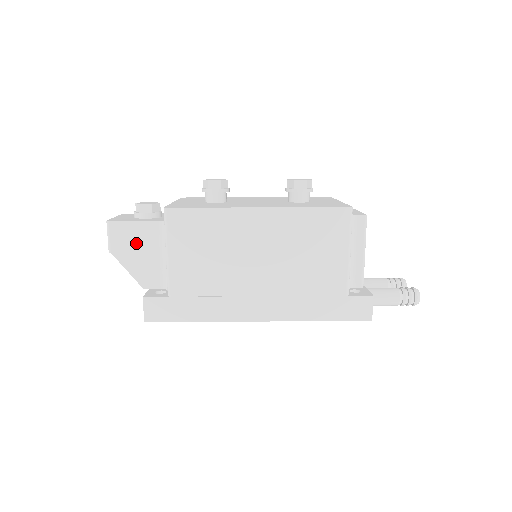
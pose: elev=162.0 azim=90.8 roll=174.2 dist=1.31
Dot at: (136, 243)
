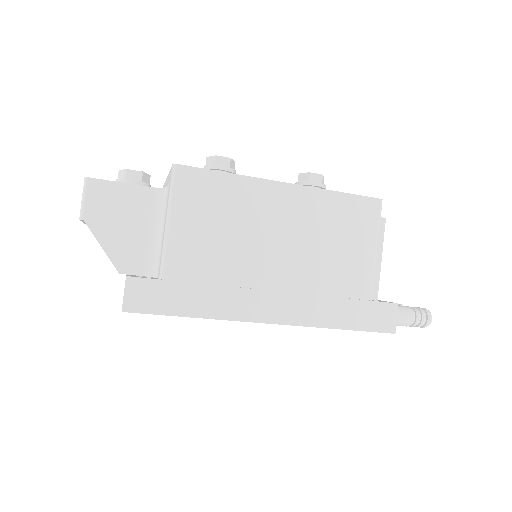
Dot at: (120, 211)
